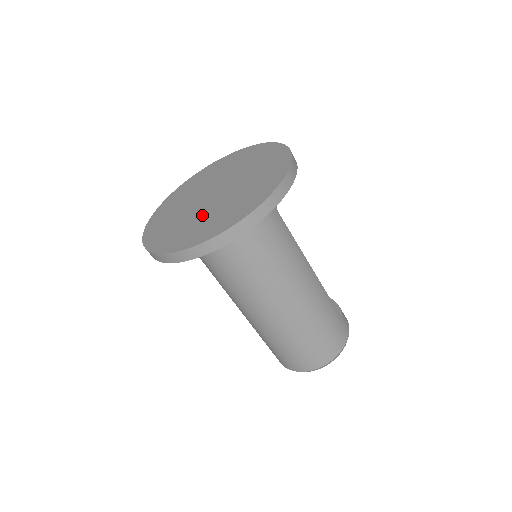
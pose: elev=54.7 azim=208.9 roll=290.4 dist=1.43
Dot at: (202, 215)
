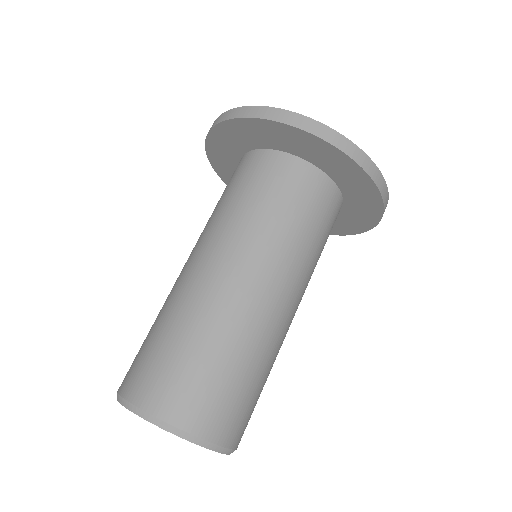
Dot at: occluded
